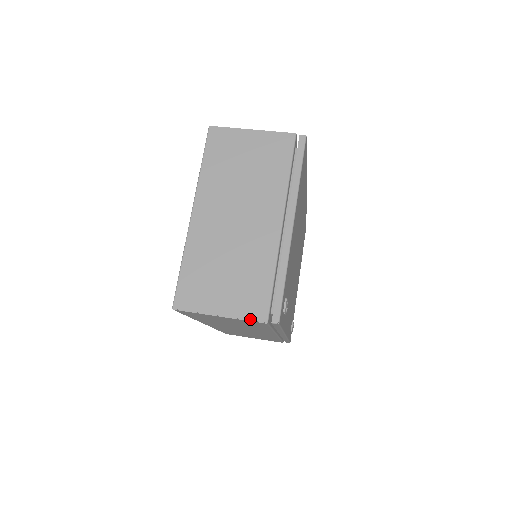
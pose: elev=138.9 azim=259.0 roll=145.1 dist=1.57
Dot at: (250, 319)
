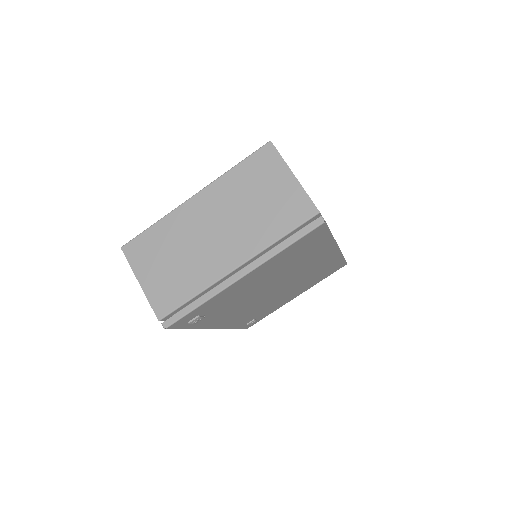
Dot at: (152, 306)
